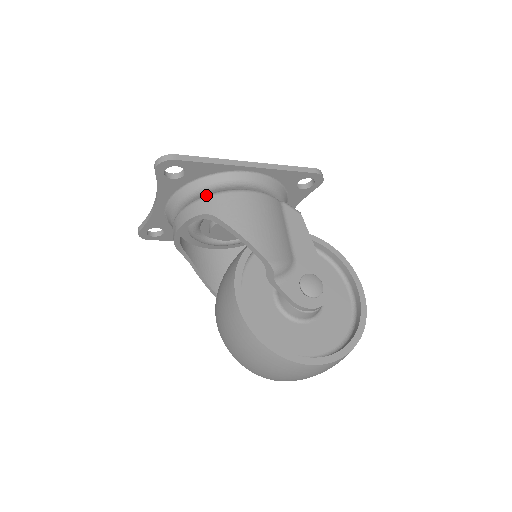
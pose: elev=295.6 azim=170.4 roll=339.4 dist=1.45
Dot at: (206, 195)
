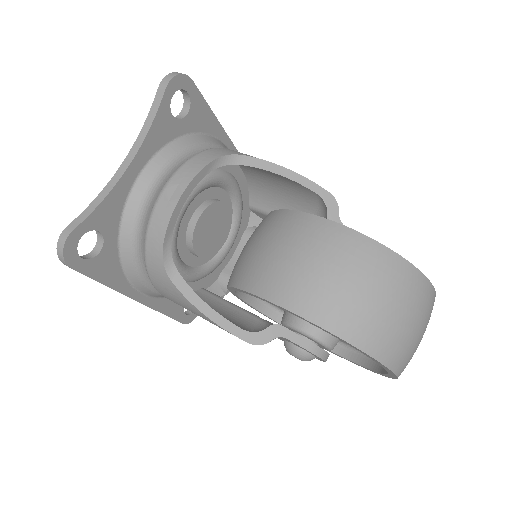
Dot at: (211, 148)
